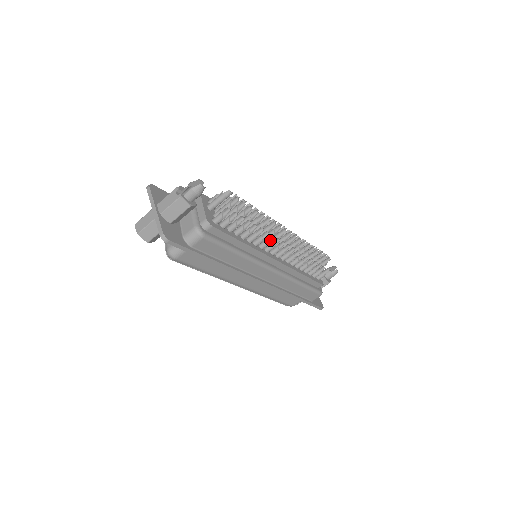
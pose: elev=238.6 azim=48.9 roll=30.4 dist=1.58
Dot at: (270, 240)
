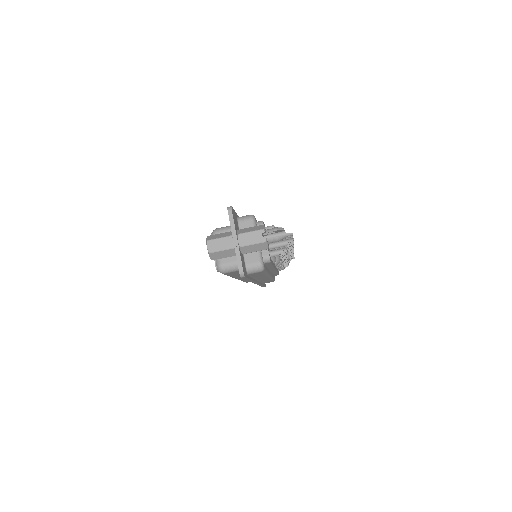
Dot at: (283, 258)
